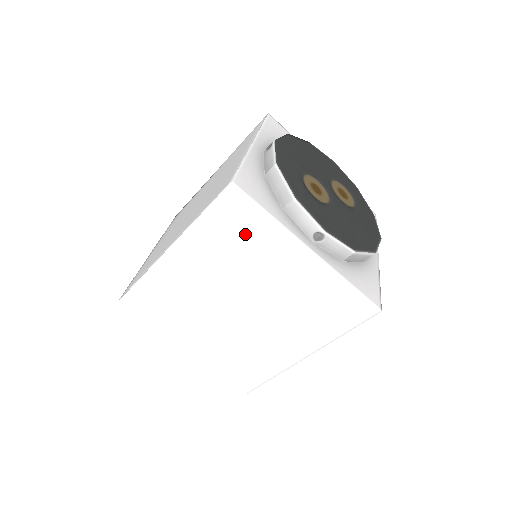
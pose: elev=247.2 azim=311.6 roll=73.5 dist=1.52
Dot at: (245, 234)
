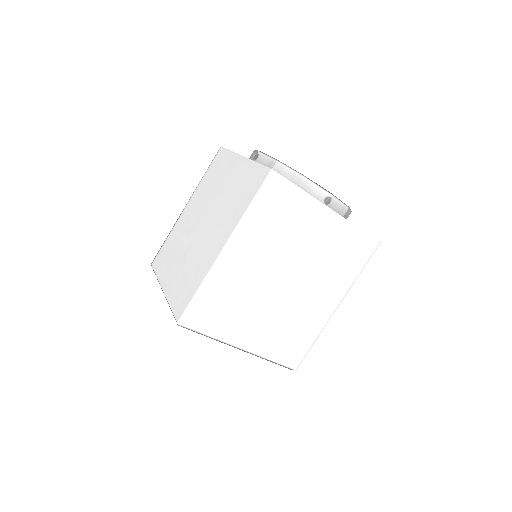
Dot at: (285, 211)
